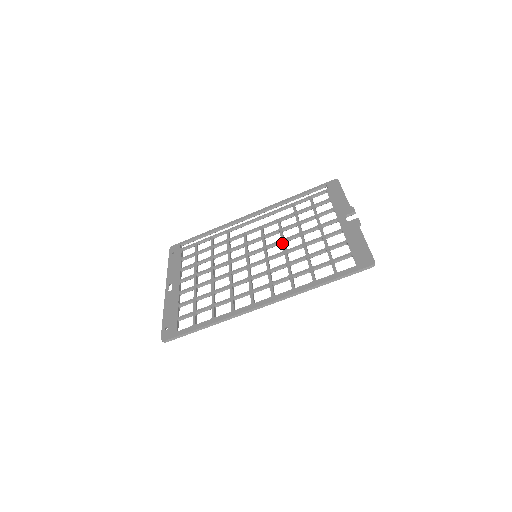
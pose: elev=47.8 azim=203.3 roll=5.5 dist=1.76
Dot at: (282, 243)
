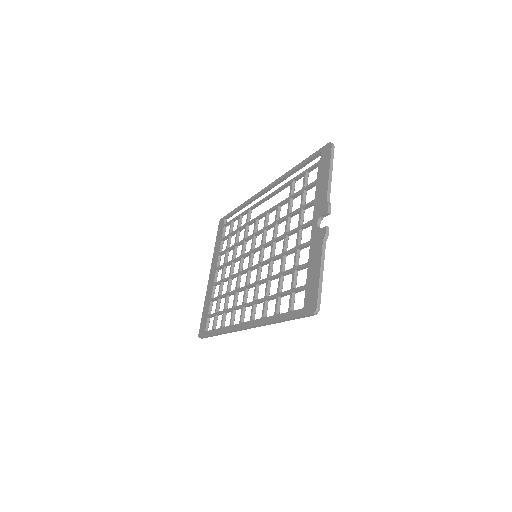
Dot at: (271, 246)
